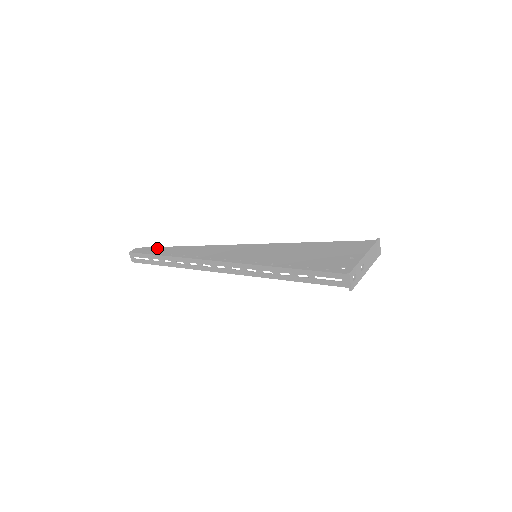
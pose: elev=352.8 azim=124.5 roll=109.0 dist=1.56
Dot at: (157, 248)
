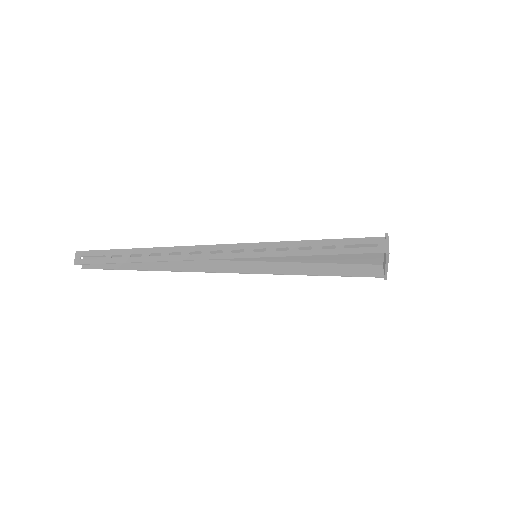
Dot at: occluded
